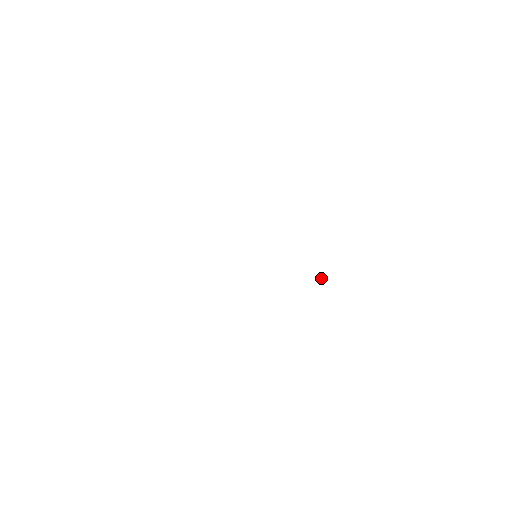
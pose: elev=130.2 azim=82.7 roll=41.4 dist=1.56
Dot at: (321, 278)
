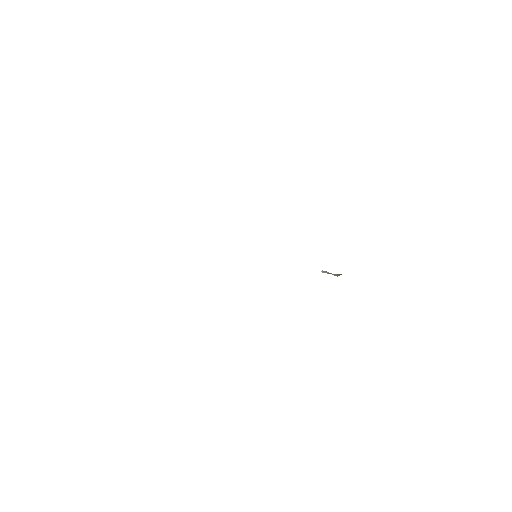
Dot at: (330, 273)
